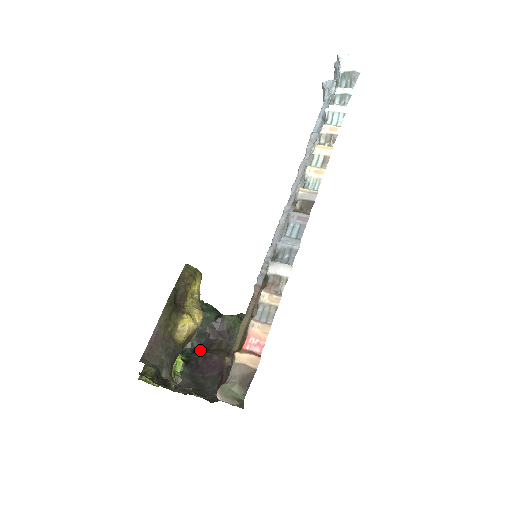
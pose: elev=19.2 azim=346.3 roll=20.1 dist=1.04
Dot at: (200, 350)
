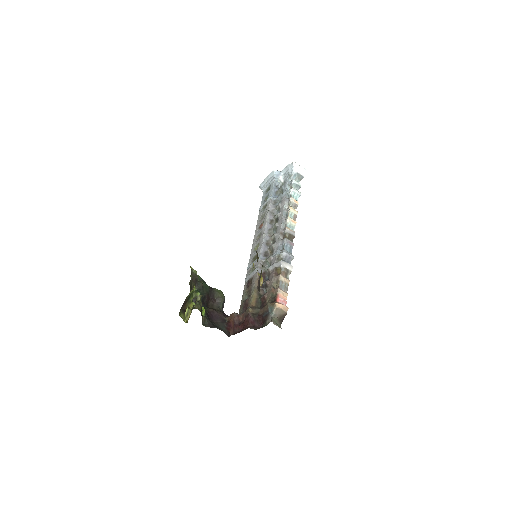
Dot at: (204, 306)
